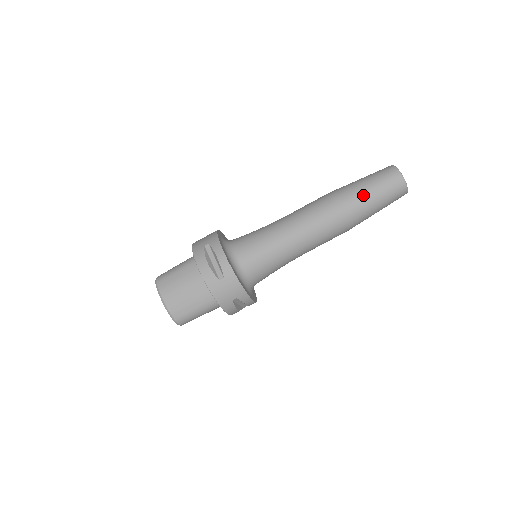
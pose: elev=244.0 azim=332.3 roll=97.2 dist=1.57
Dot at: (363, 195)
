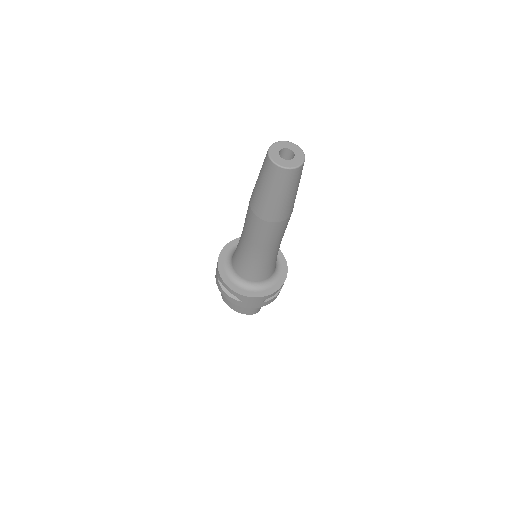
Dot at: (267, 201)
